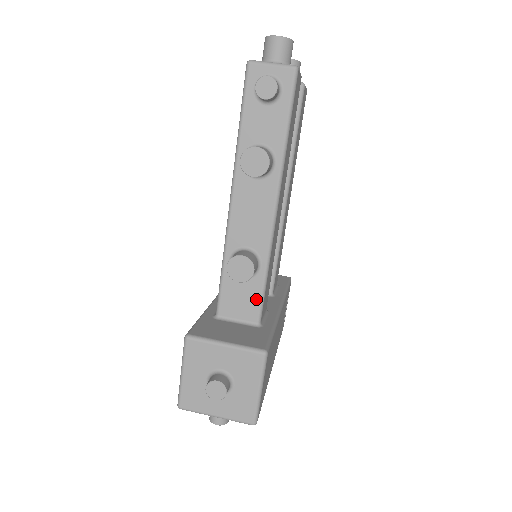
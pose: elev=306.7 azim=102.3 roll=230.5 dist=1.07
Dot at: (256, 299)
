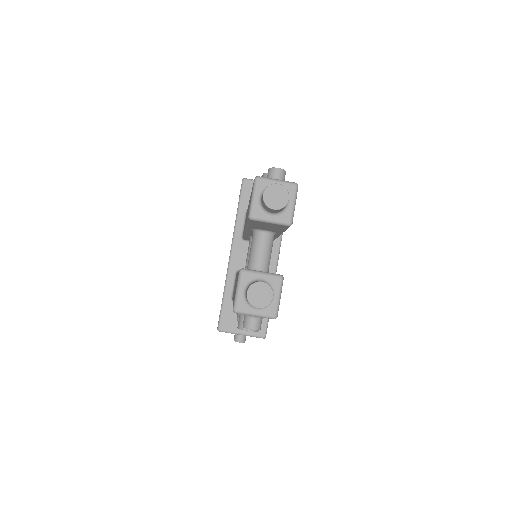
Dot at: occluded
